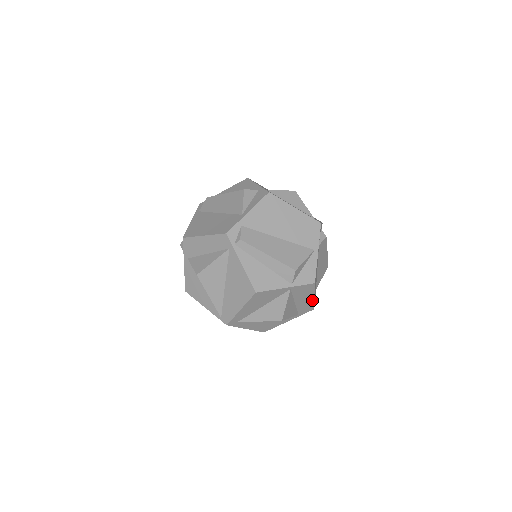
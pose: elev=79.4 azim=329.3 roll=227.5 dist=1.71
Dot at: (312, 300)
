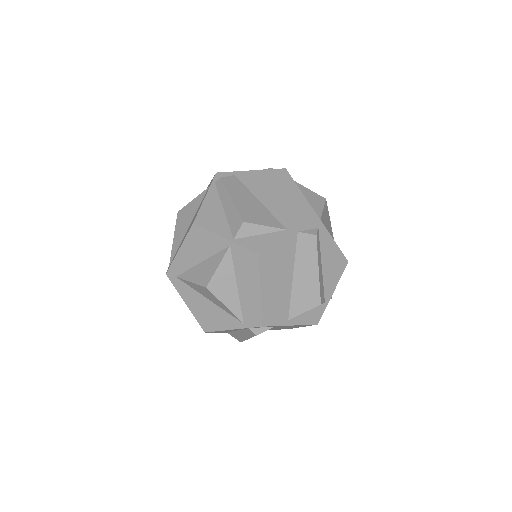
Dot at: (259, 298)
